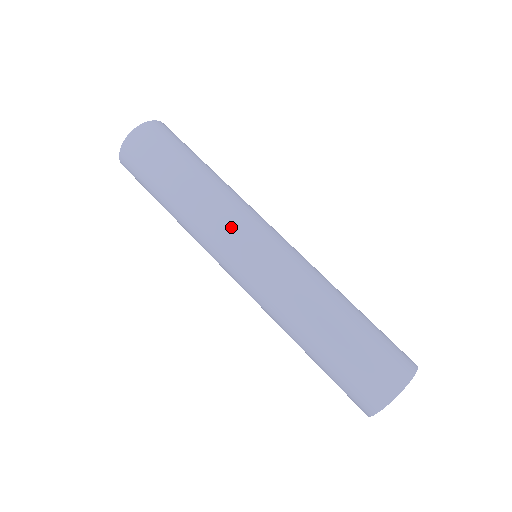
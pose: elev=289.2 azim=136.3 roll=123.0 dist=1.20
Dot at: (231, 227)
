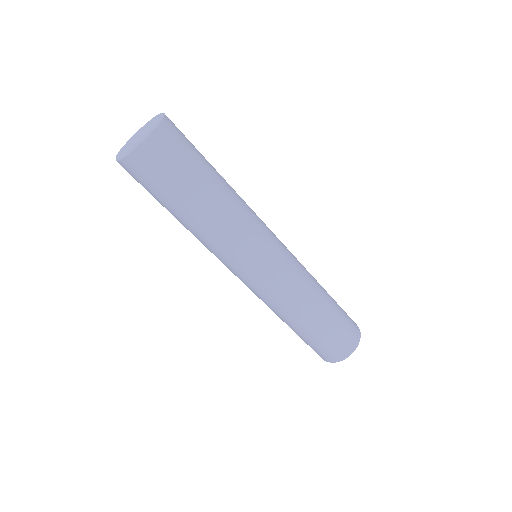
Dot at: occluded
